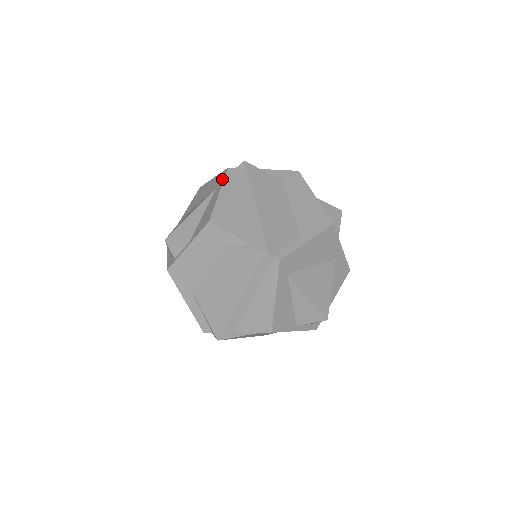
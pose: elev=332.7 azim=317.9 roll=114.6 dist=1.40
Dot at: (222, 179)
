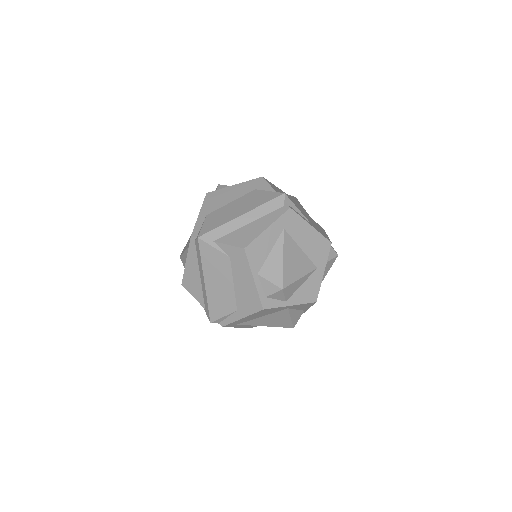
Dot at: (189, 244)
